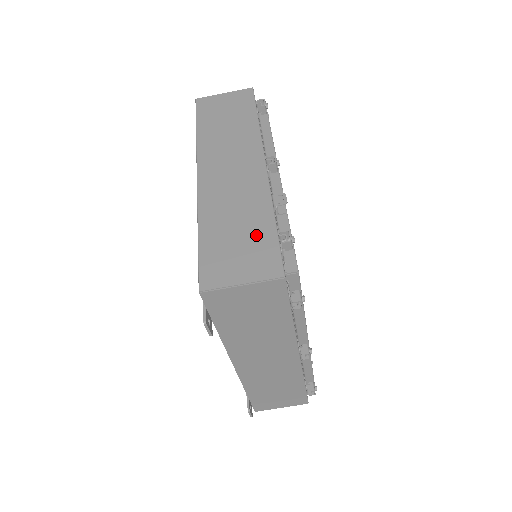
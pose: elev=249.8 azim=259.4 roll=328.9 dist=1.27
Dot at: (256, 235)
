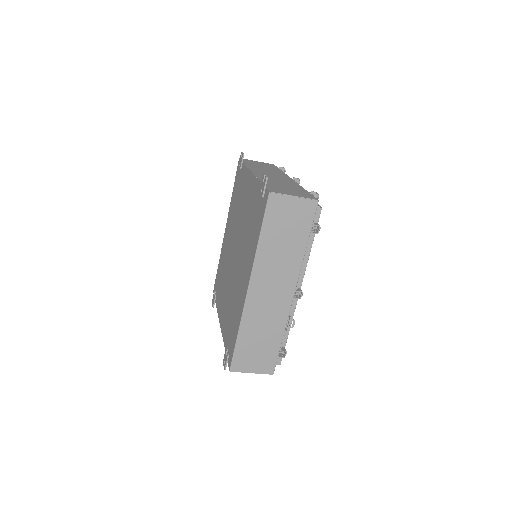
Dot at: (269, 347)
